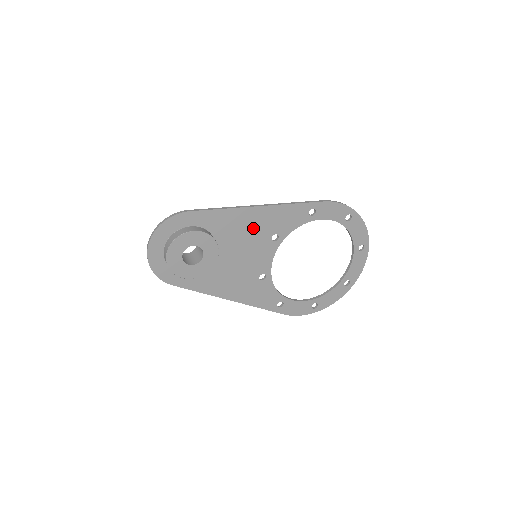
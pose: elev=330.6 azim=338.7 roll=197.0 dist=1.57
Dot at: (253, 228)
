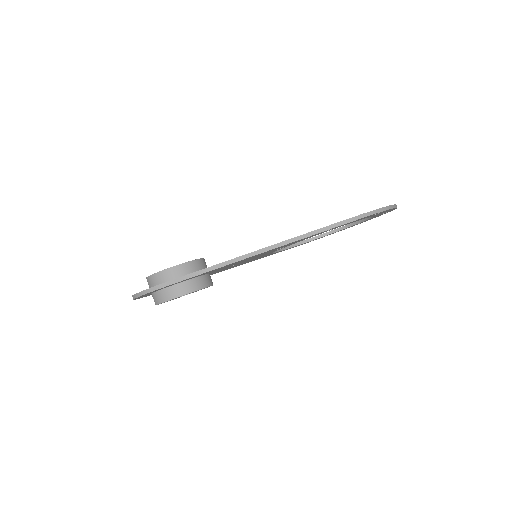
Dot at: (253, 257)
